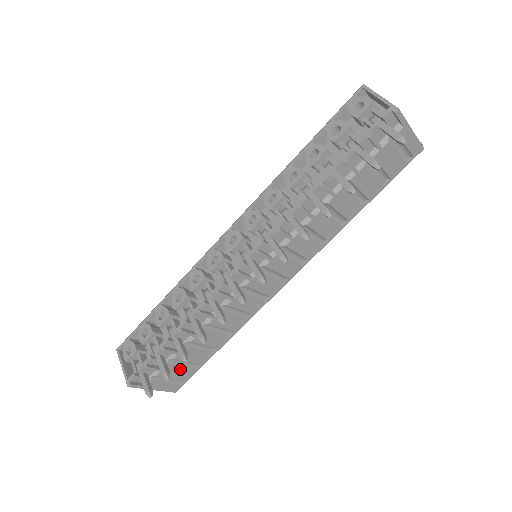
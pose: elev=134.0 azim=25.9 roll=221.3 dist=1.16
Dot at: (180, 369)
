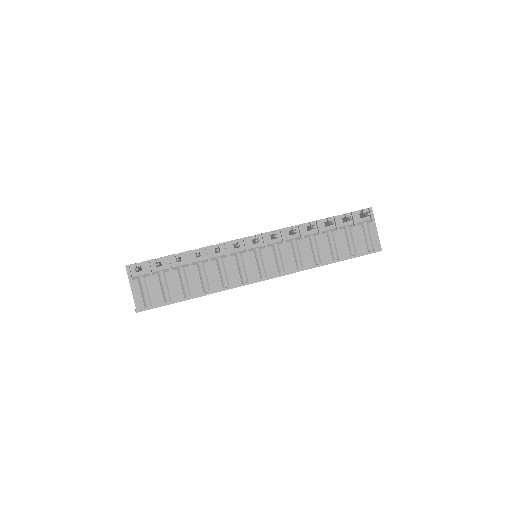
Dot at: (159, 289)
